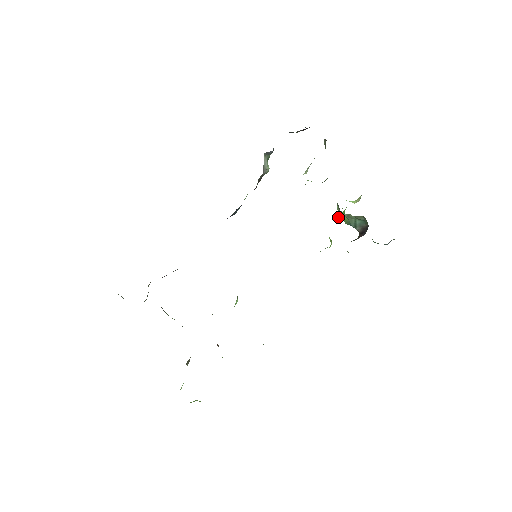
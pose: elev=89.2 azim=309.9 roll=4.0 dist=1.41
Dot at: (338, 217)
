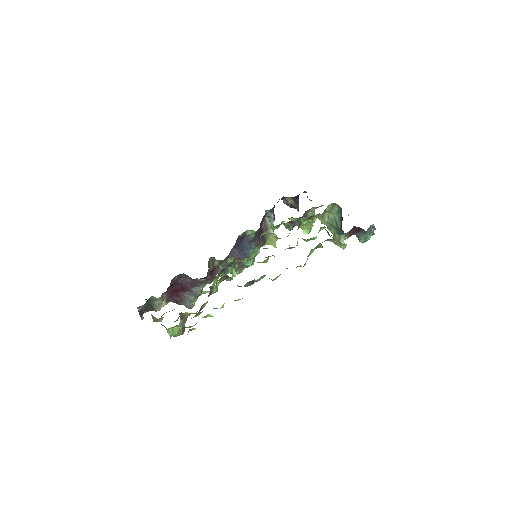
Dot at: (321, 222)
